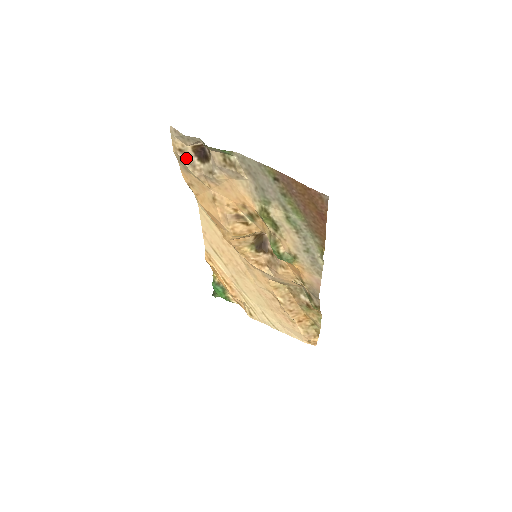
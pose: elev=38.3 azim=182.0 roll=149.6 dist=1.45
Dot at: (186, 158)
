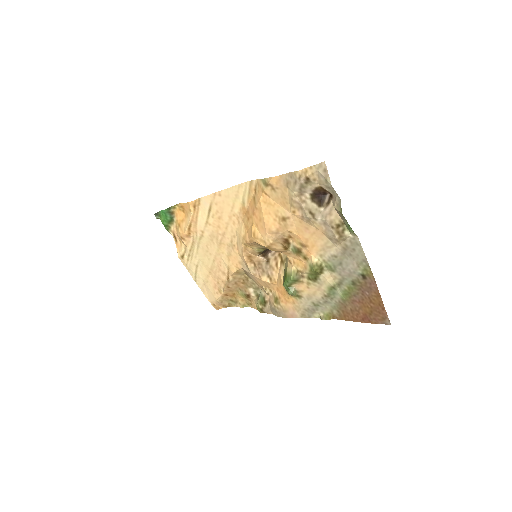
Dot at: (304, 185)
